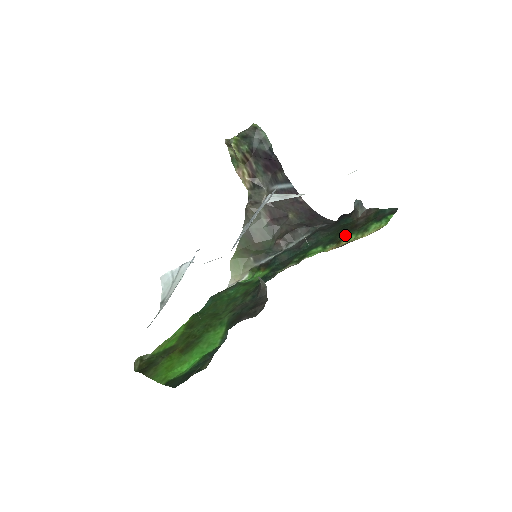
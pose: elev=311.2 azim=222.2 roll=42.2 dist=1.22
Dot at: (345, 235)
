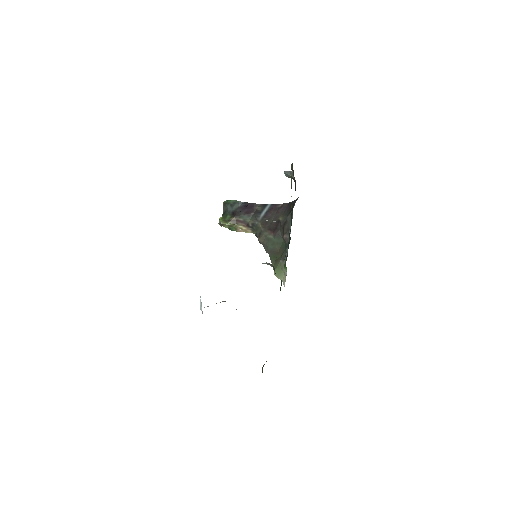
Dot at: occluded
